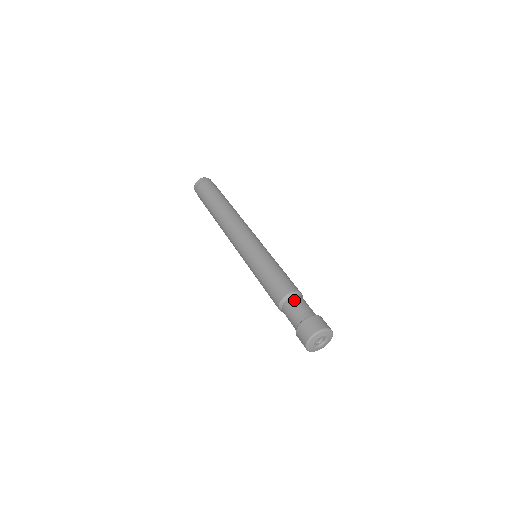
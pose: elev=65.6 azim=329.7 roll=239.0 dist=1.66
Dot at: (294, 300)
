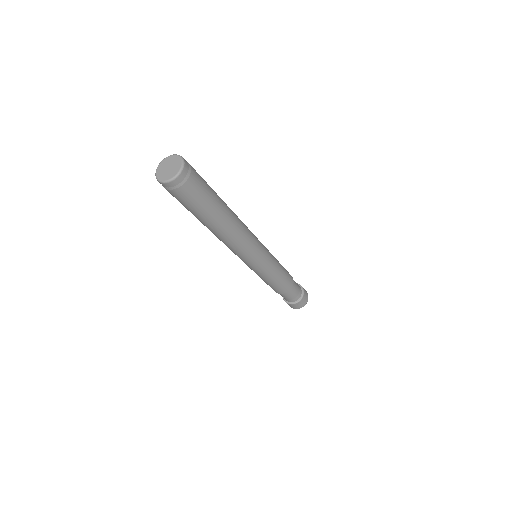
Dot at: (292, 291)
